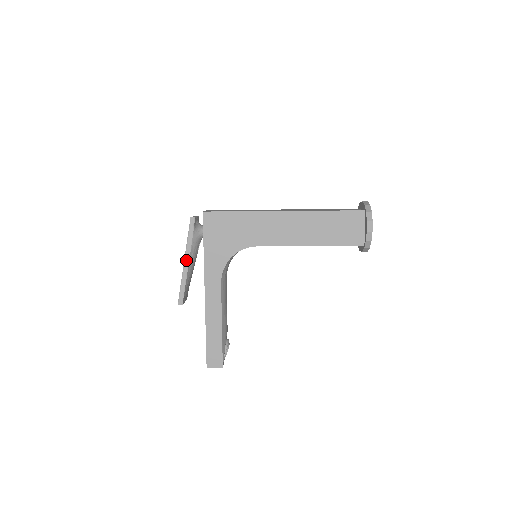
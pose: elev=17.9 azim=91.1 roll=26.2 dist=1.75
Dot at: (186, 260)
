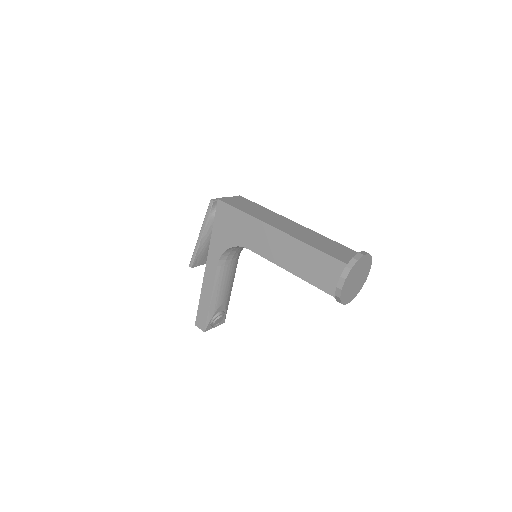
Dot at: (201, 233)
